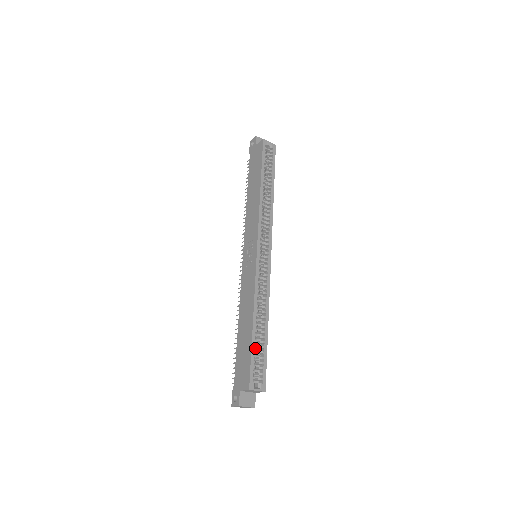
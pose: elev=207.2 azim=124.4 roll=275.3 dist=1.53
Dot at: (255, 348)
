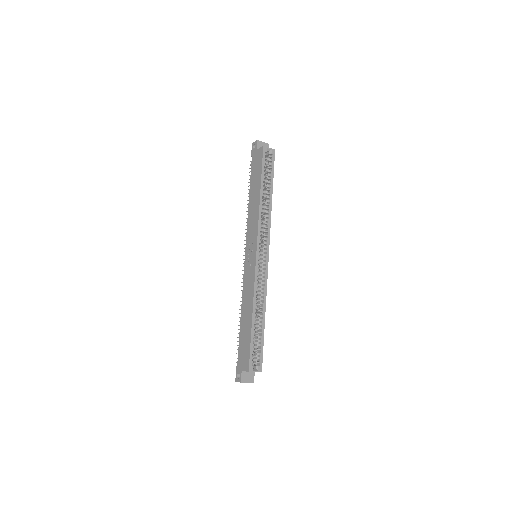
Dot at: occluded
